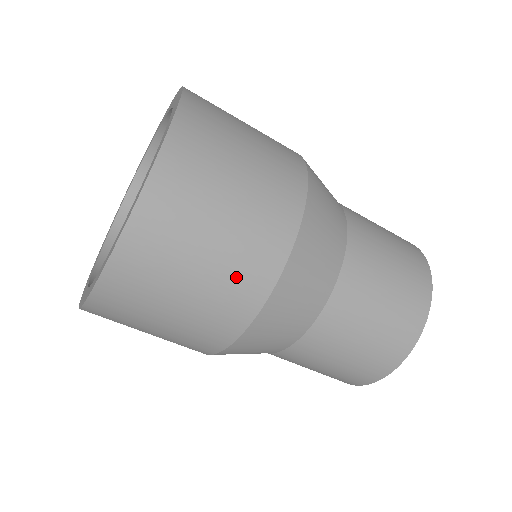
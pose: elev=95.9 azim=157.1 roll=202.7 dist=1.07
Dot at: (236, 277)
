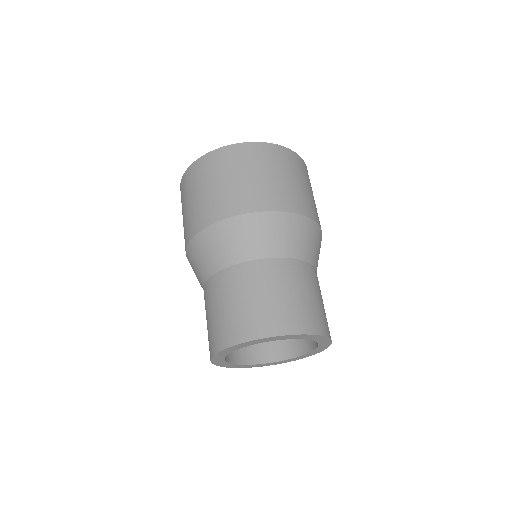
Dot at: (232, 197)
